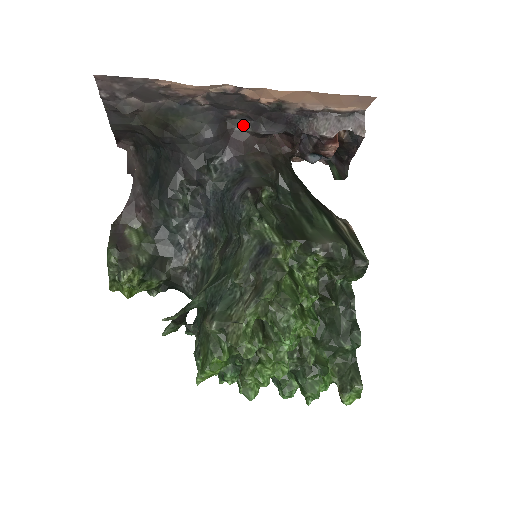
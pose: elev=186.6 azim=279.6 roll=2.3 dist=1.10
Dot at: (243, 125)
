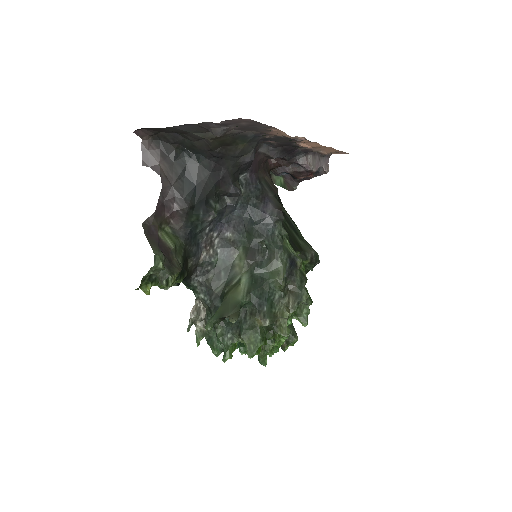
Dot at: (264, 148)
